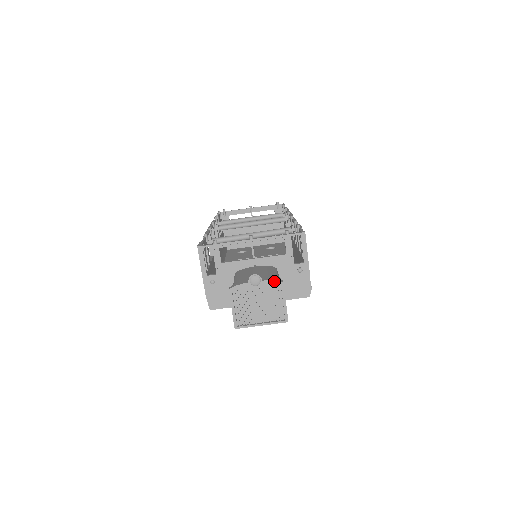
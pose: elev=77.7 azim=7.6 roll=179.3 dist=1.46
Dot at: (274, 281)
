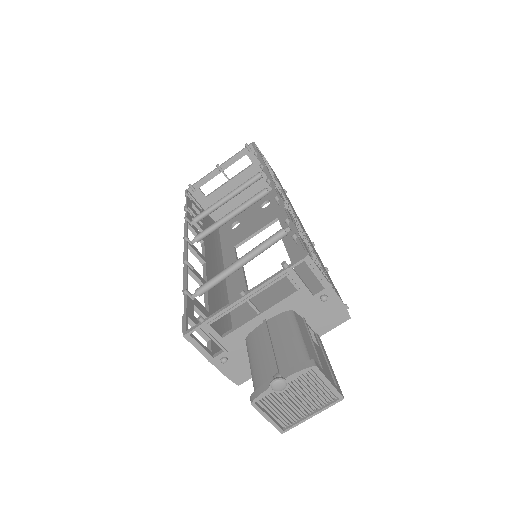
Dot at: (303, 370)
